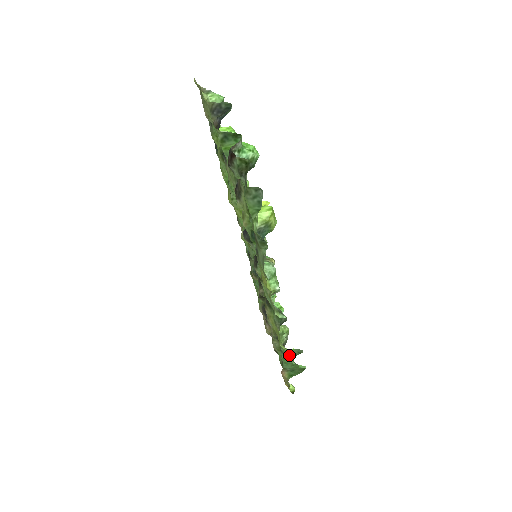
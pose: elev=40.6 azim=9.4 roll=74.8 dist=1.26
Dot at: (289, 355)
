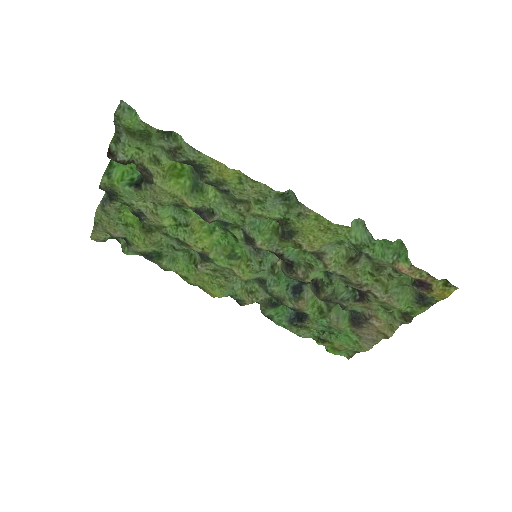
Dot at: (364, 238)
